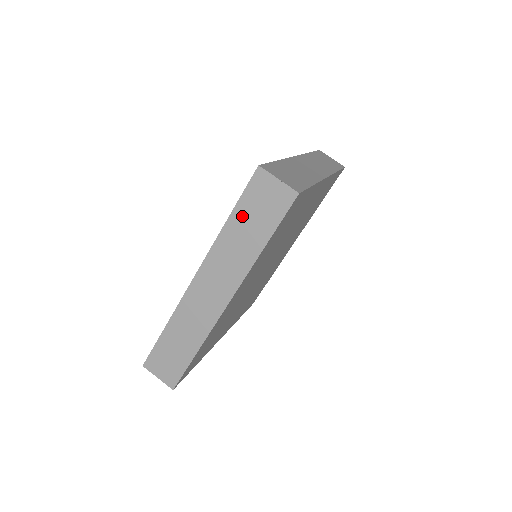
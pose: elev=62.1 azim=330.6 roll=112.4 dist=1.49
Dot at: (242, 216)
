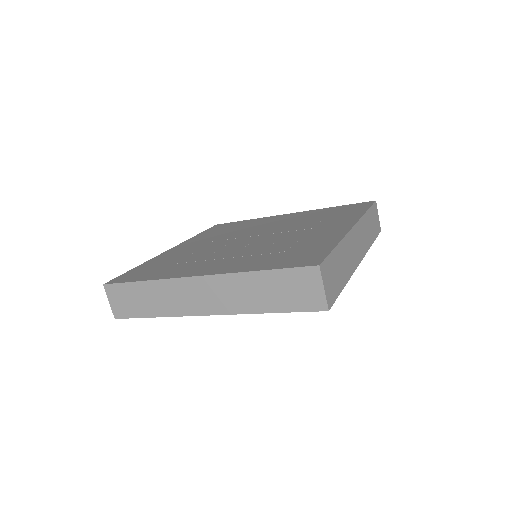
Dot at: (273, 280)
